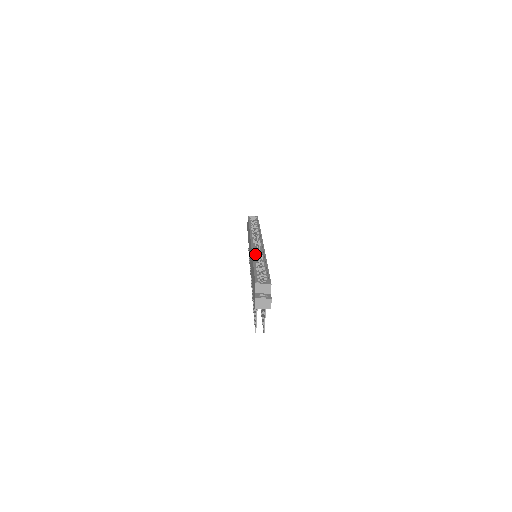
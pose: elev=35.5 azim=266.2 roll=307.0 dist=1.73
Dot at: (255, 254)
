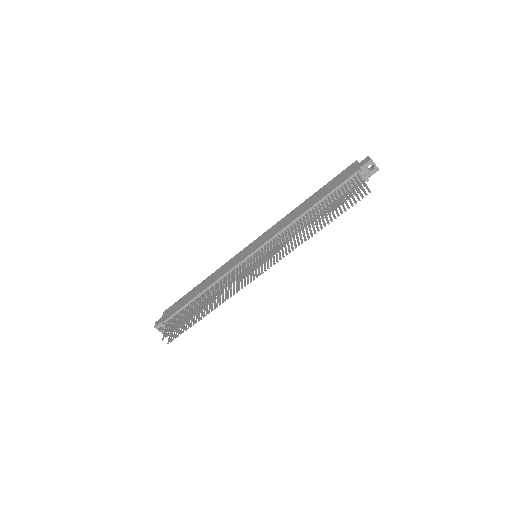
Dot at: occluded
